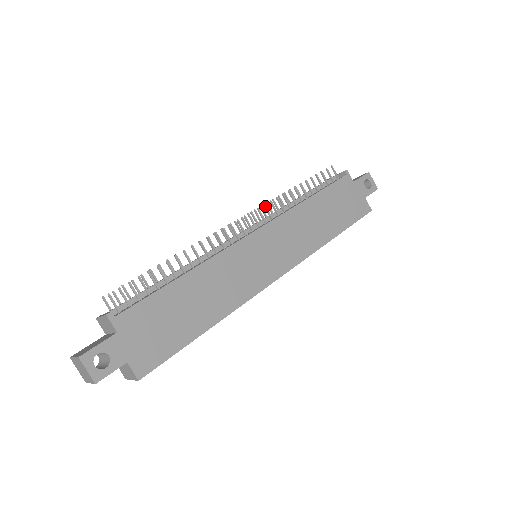
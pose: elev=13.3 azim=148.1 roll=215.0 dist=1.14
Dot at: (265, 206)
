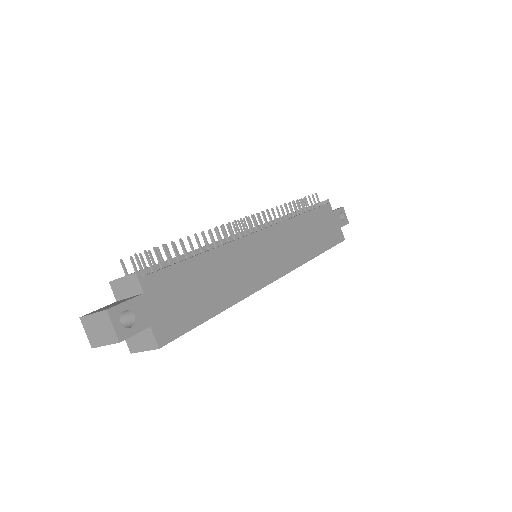
Dot at: (268, 211)
